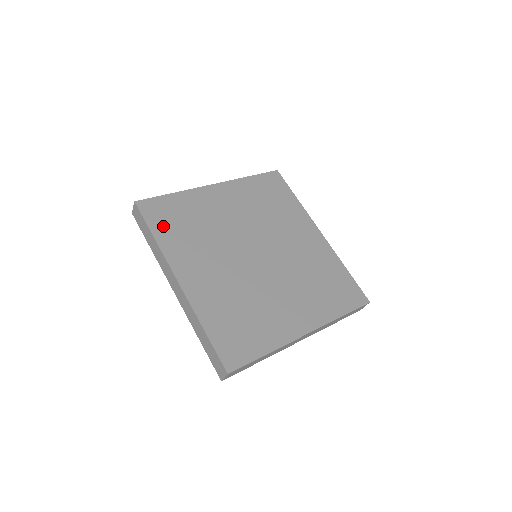
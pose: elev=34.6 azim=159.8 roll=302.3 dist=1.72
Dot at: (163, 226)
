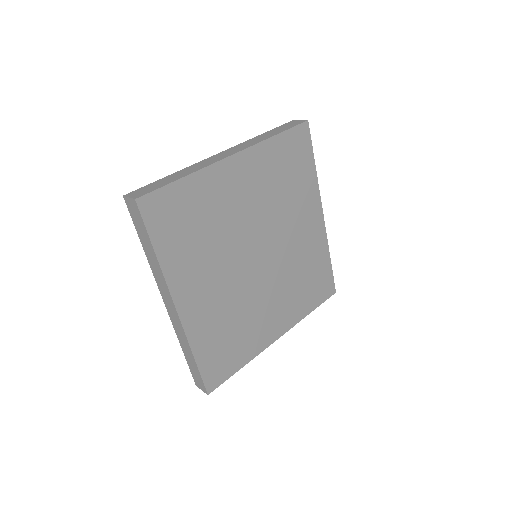
Dot at: (167, 235)
